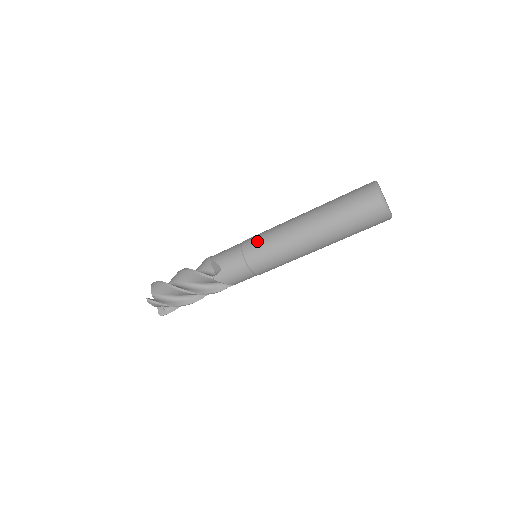
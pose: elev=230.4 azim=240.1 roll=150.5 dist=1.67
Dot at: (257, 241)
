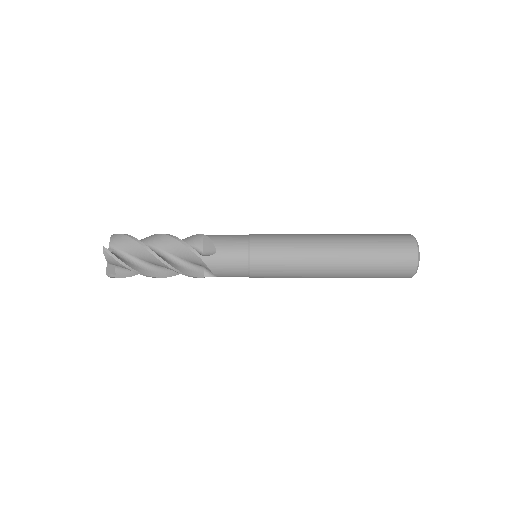
Dot at: (271, 239)
